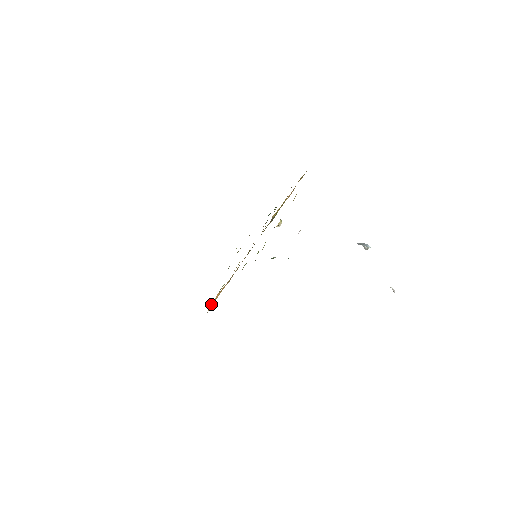
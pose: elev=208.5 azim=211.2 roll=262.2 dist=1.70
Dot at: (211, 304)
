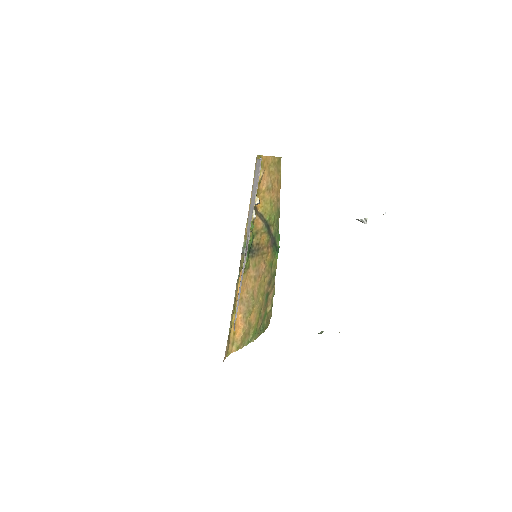
Dot at: (234, 343)
